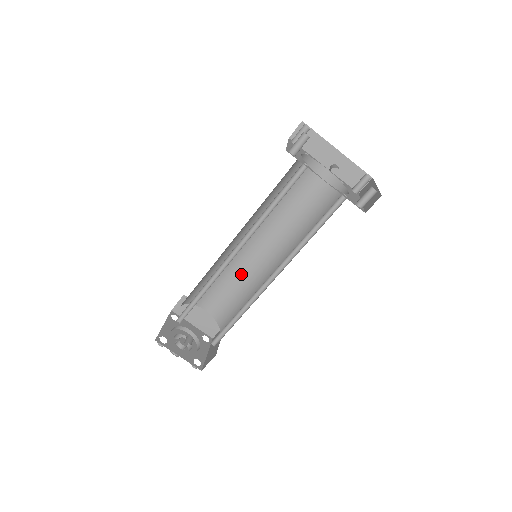
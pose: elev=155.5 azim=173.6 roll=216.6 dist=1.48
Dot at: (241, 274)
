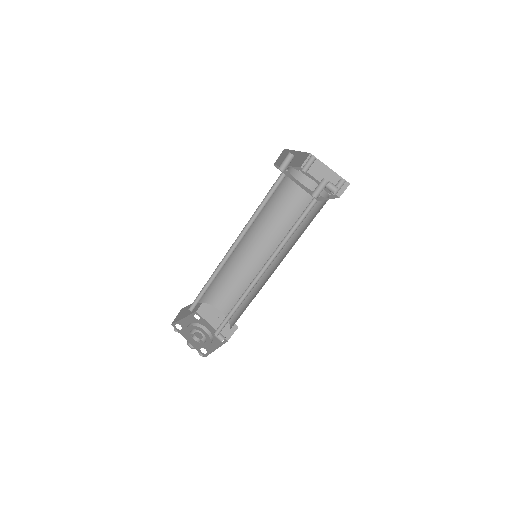
Dot at: (224, 265)
